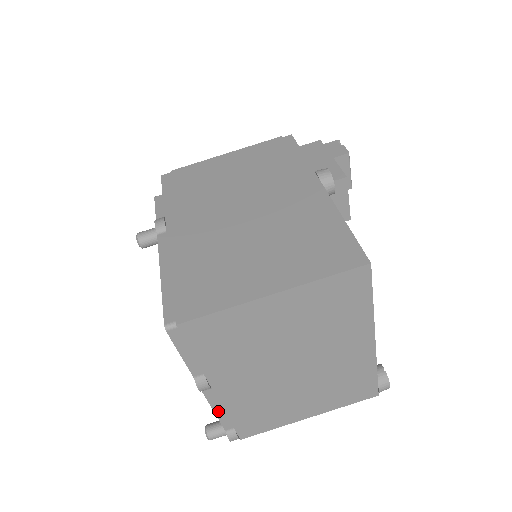
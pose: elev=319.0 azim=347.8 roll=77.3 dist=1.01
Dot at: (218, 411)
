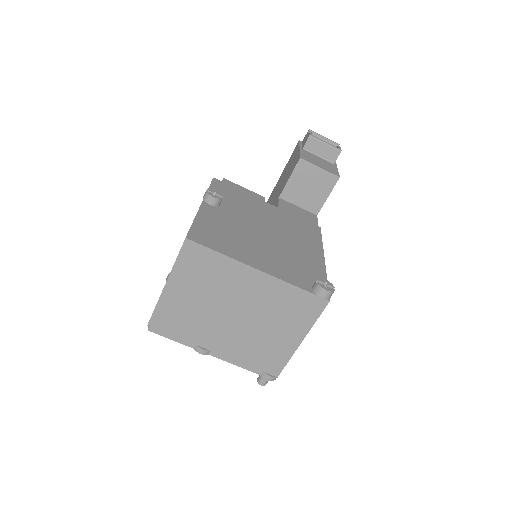
Dot at: (236, 363)
